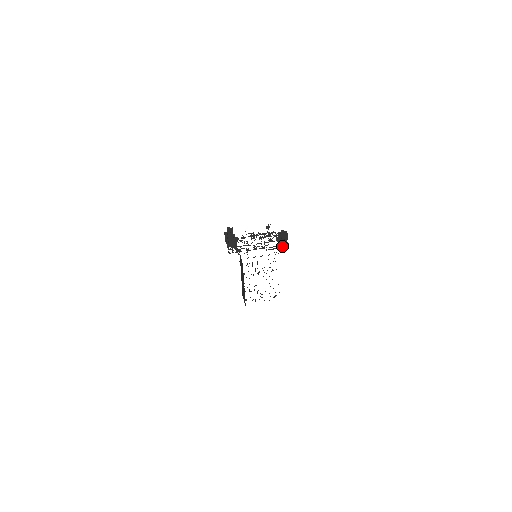
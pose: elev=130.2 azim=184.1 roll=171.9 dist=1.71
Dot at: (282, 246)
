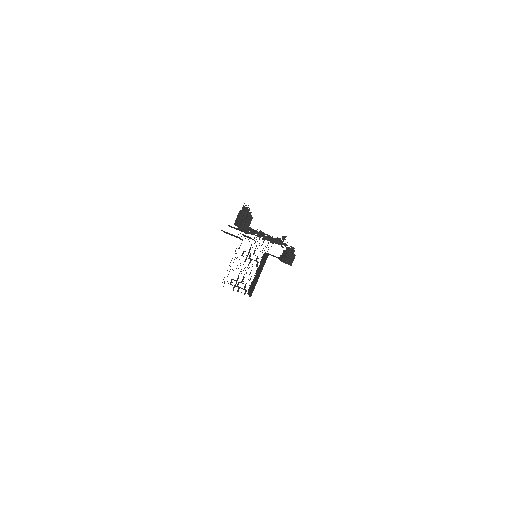
Dot at: occluded
